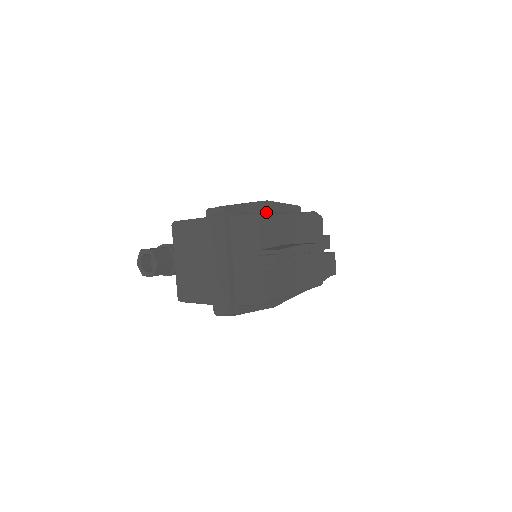
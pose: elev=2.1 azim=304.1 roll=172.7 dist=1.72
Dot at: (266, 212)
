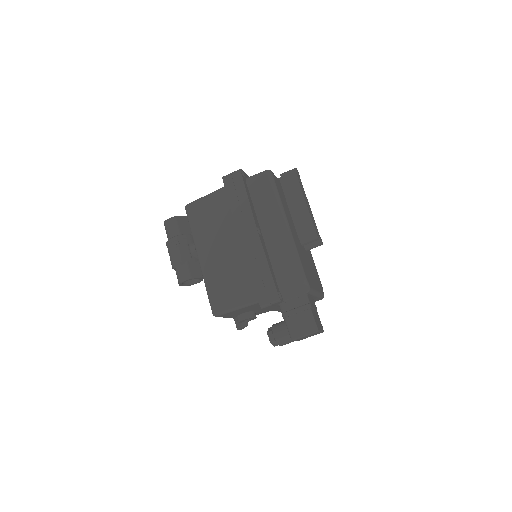
Dot at: occluded
